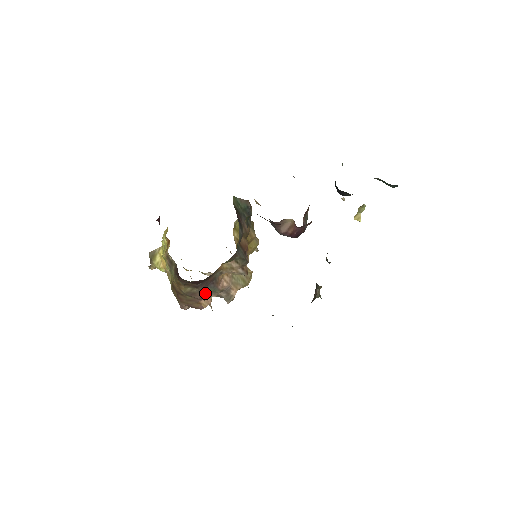
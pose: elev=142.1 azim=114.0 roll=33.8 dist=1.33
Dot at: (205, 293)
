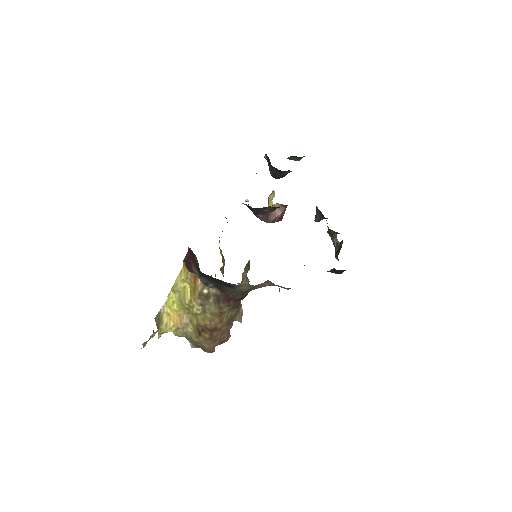
Dot at: (236, 314)
